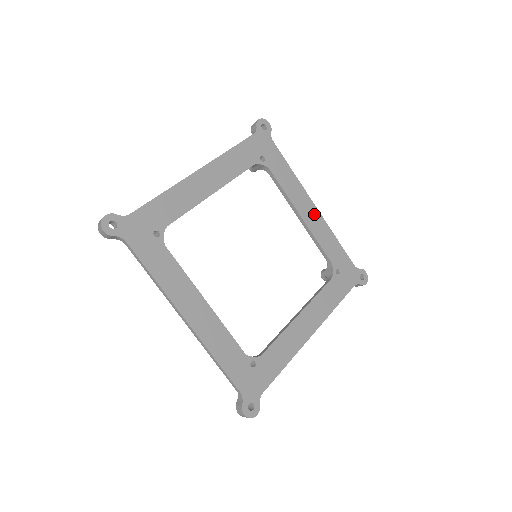
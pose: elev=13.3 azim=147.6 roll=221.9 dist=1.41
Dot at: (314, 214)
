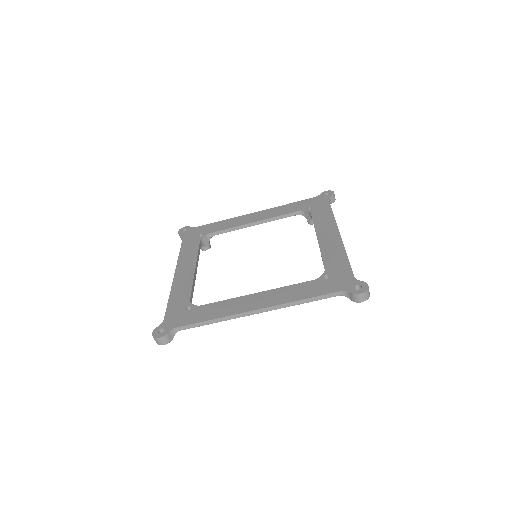
Dot at: (259, 214)
